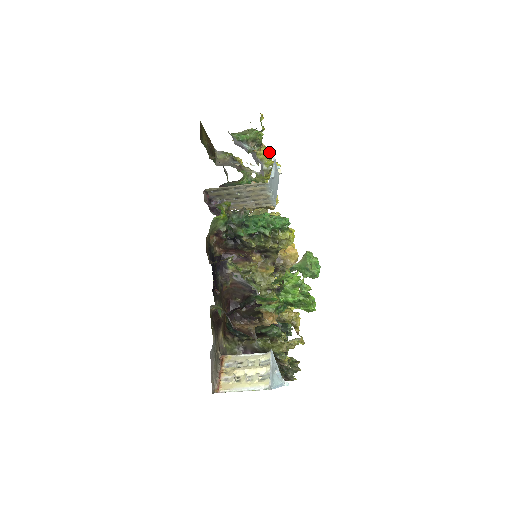
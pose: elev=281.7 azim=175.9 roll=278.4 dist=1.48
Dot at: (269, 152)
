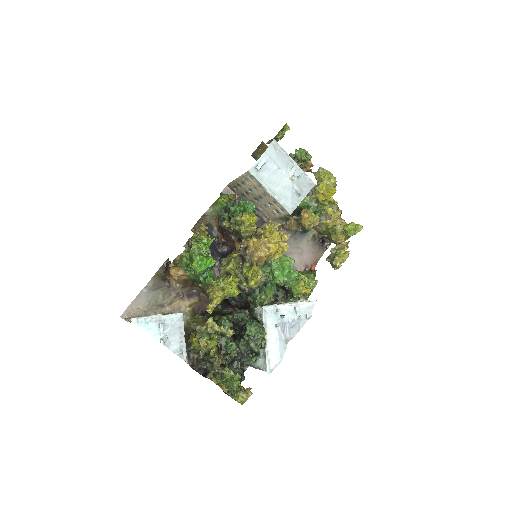
Dot at: (294, 162)
